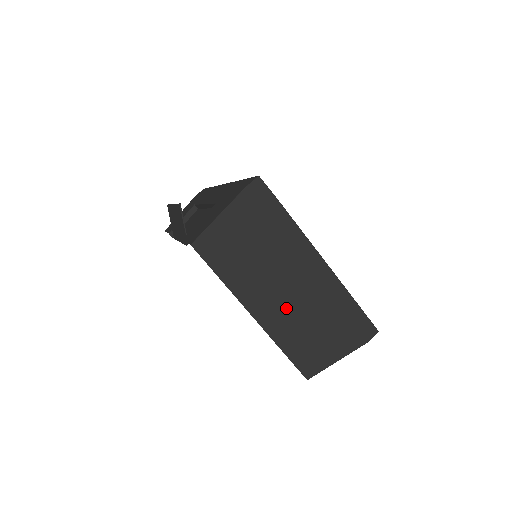
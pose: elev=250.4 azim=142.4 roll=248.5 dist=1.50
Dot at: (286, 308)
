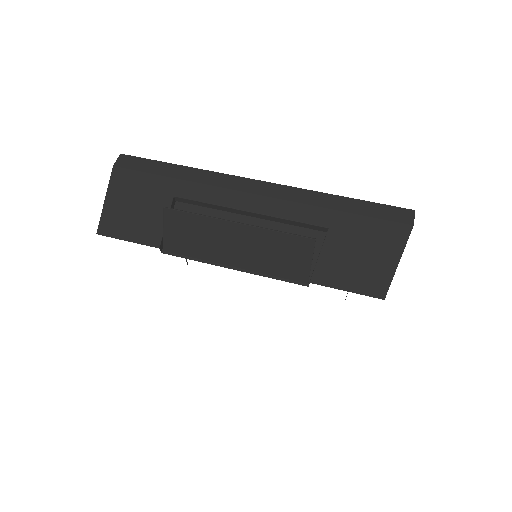
Dot at: occluded
